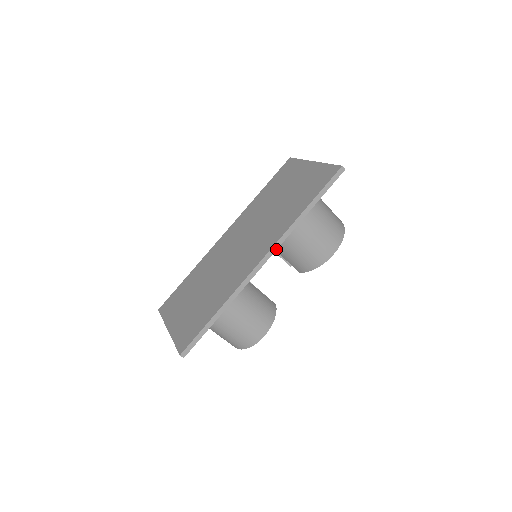
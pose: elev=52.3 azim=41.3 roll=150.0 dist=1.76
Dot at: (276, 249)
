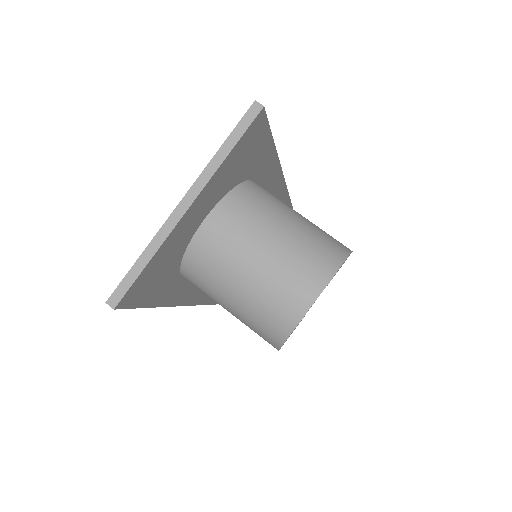
Dot at: (285, 183)
